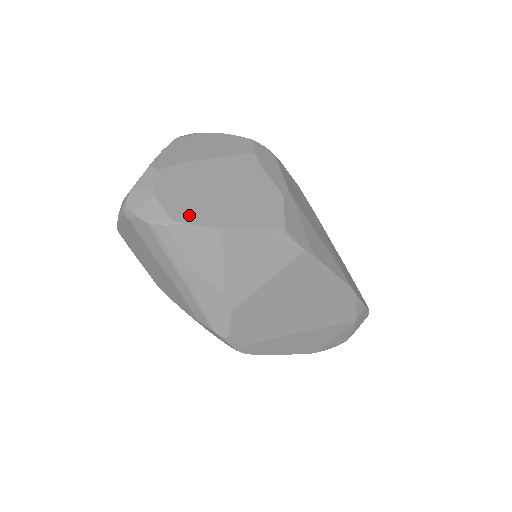
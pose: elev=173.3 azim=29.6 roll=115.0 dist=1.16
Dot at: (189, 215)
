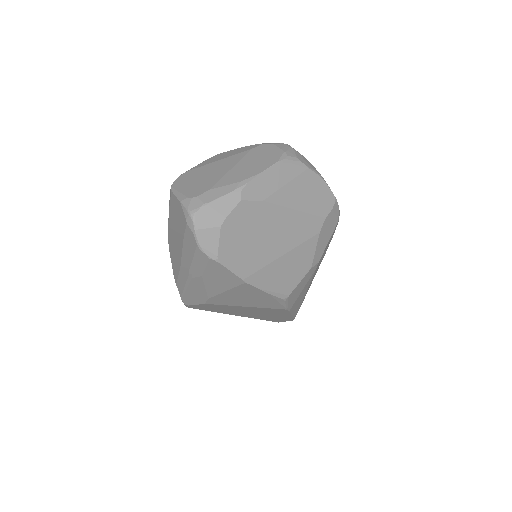
Dot at: (233, 259)
